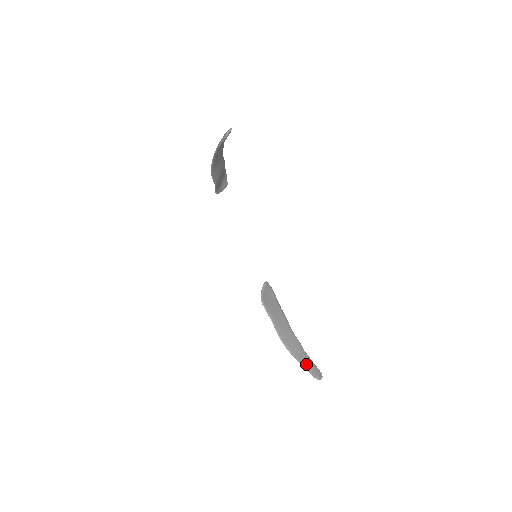
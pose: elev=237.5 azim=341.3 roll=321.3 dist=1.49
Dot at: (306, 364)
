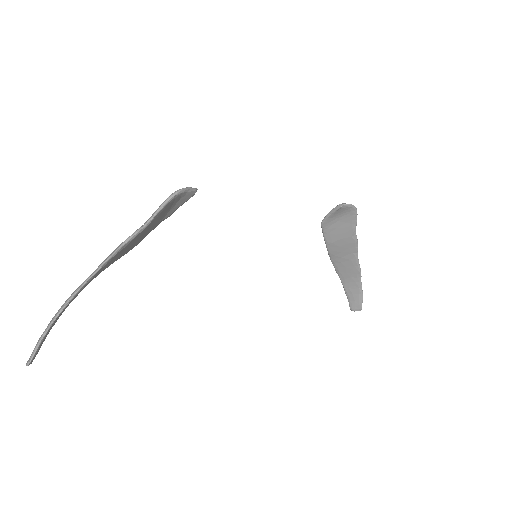
Dot at: (350, 293)
